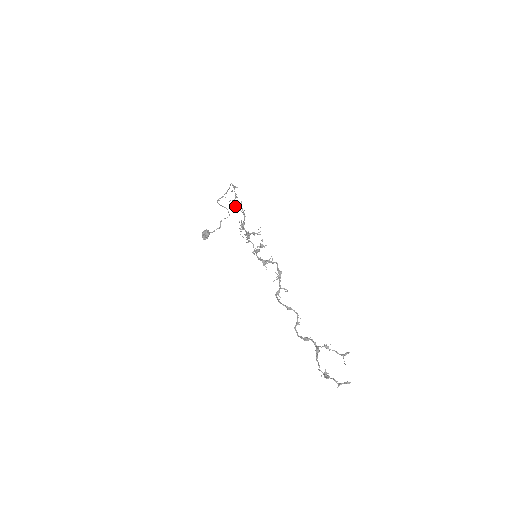
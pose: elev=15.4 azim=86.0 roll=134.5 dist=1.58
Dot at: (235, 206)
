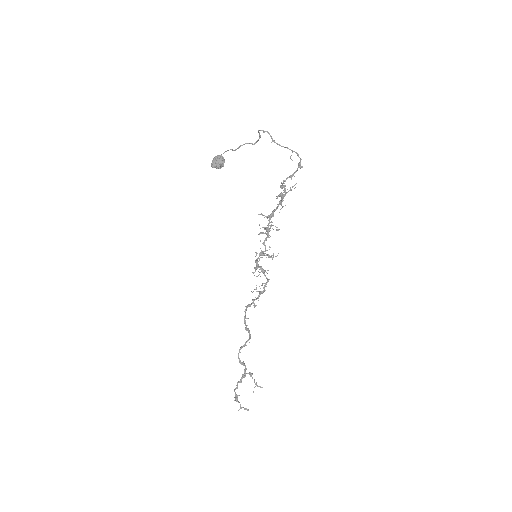
Dot at: (281, 185)
